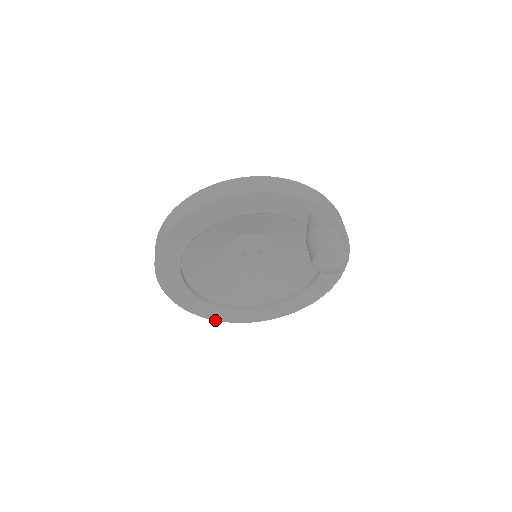
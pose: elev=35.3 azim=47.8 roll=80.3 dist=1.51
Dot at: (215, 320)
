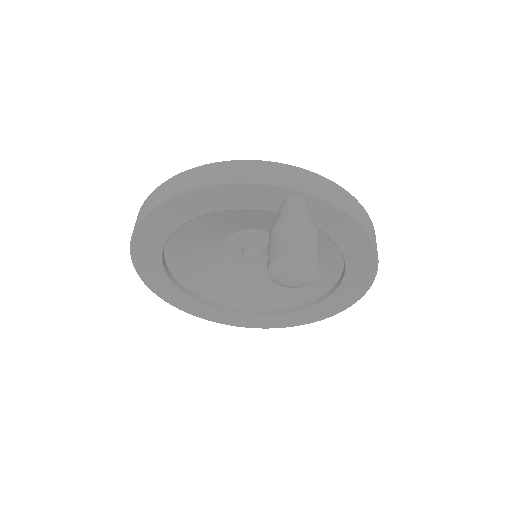
Dot at: (246, 327)
